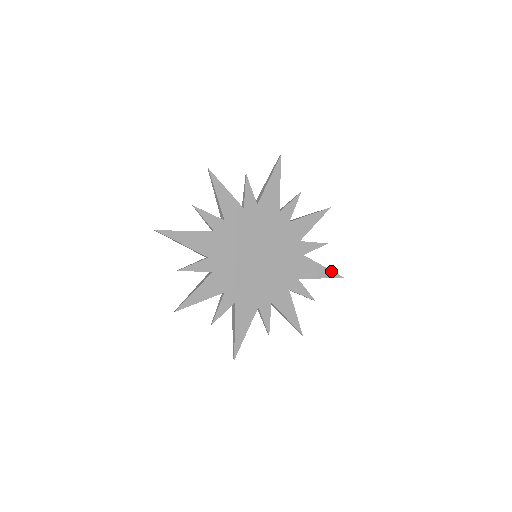
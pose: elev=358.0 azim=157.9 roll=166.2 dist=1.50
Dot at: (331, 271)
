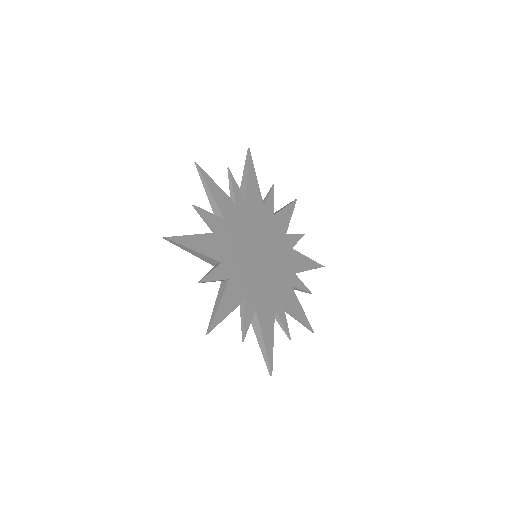
Dot at: (314, 261)
